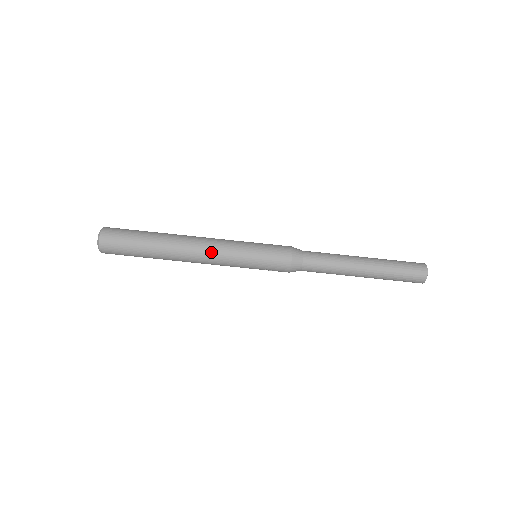
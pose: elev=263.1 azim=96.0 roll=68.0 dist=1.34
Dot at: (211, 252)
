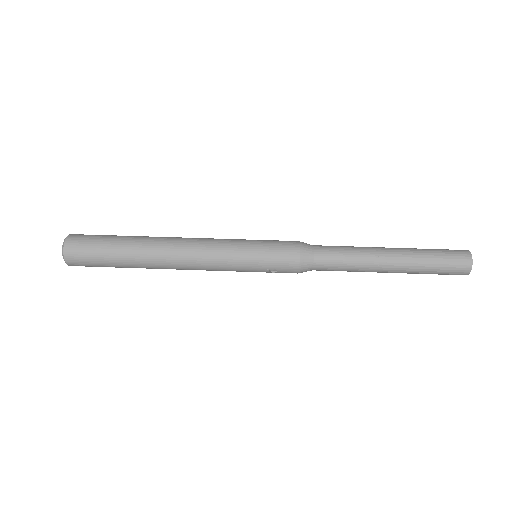
Dot at: (200, 251)
